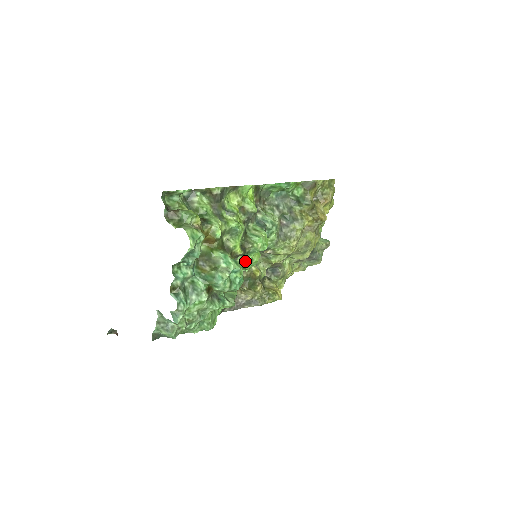
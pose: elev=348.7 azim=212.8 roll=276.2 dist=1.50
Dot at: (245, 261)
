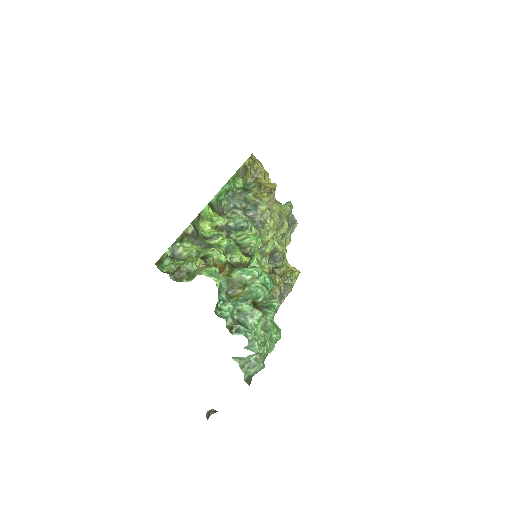
Dot at: (254, 265)
